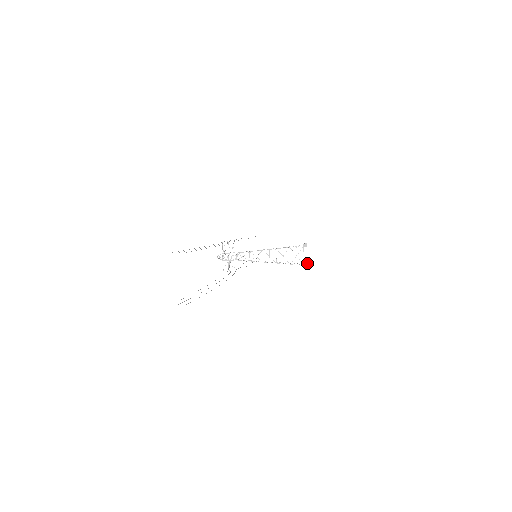
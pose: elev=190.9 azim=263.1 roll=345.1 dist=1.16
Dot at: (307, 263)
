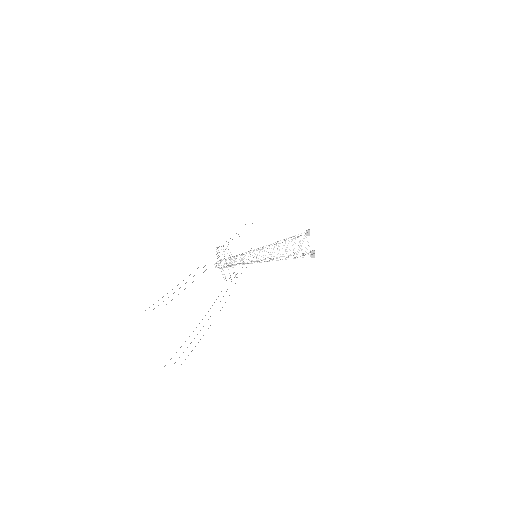
Dot at: (314, 251)
